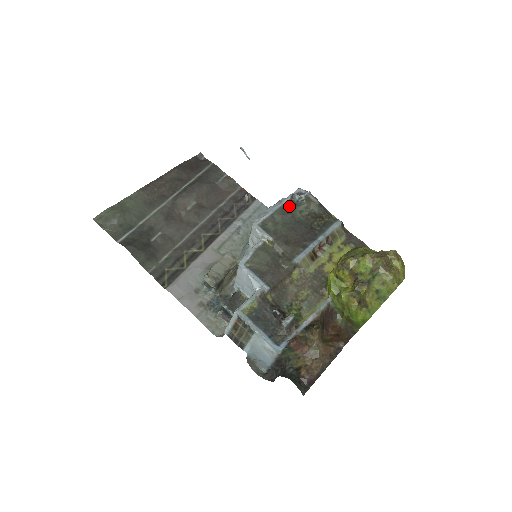
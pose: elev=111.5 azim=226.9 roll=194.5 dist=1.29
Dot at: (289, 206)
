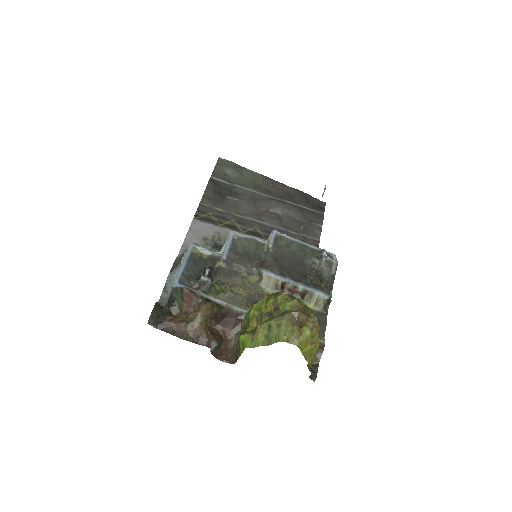
Dot at: (312, 252)
